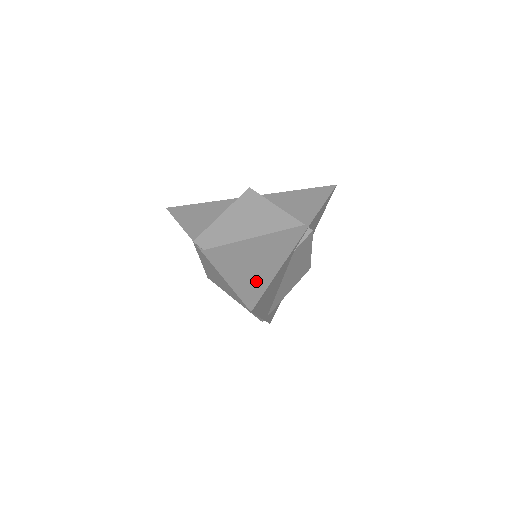
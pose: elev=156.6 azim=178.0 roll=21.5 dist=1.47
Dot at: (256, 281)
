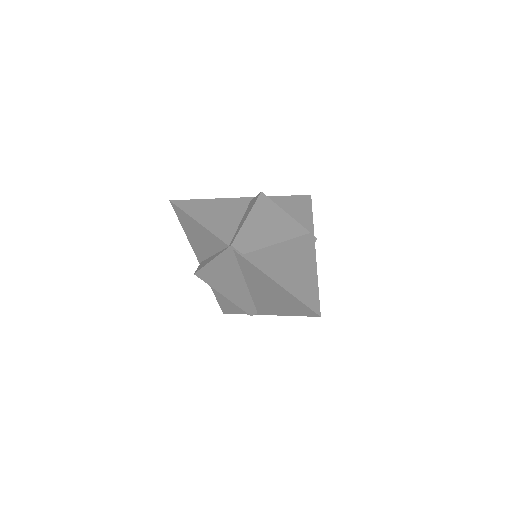
Dot at: (307, 287)
